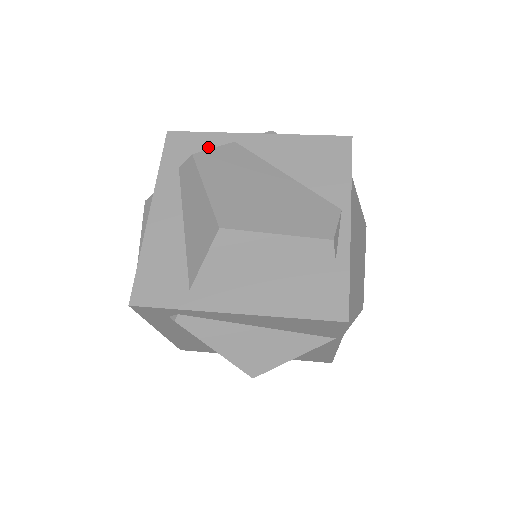
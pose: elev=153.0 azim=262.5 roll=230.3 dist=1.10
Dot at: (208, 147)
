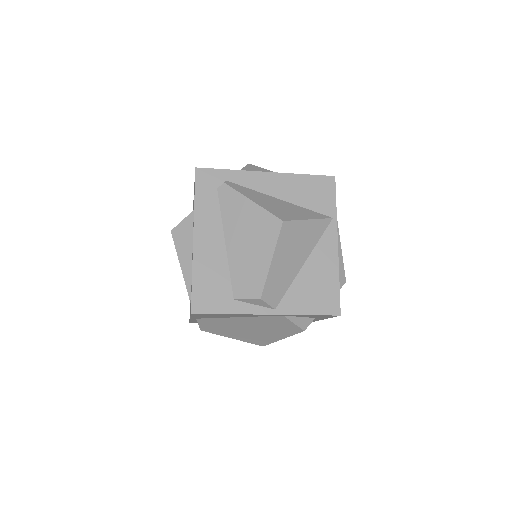
Dot at: occluded
